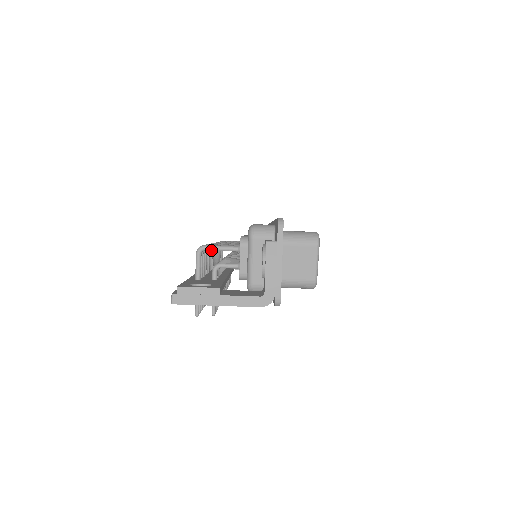
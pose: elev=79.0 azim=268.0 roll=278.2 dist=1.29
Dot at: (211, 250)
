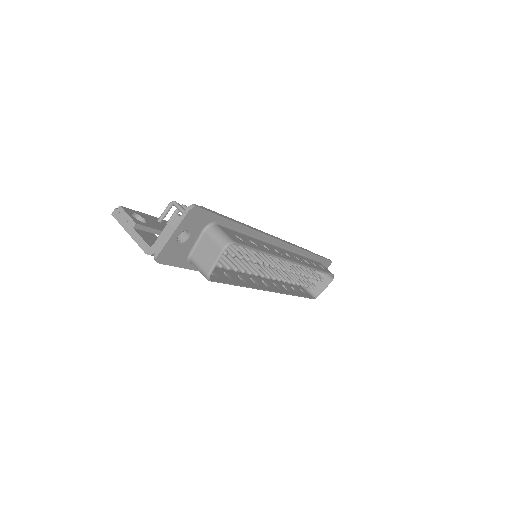
Dot at: (177, 208)
